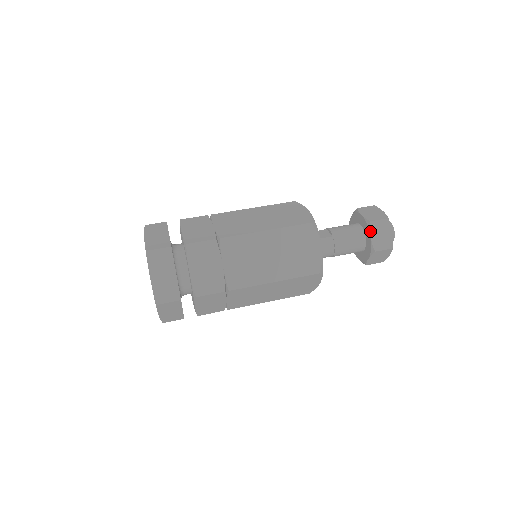
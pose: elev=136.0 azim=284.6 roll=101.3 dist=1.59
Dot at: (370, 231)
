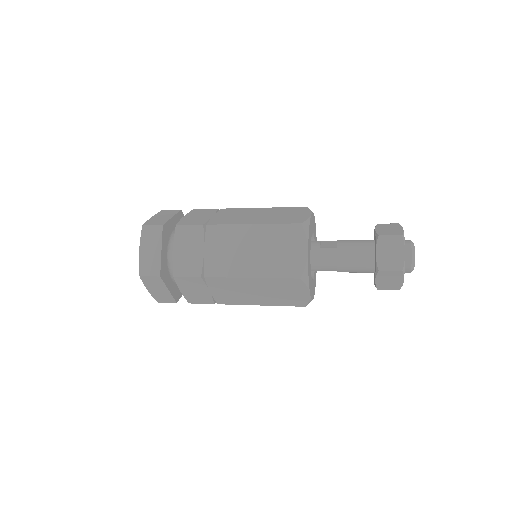
Dot at: (376, 246)
